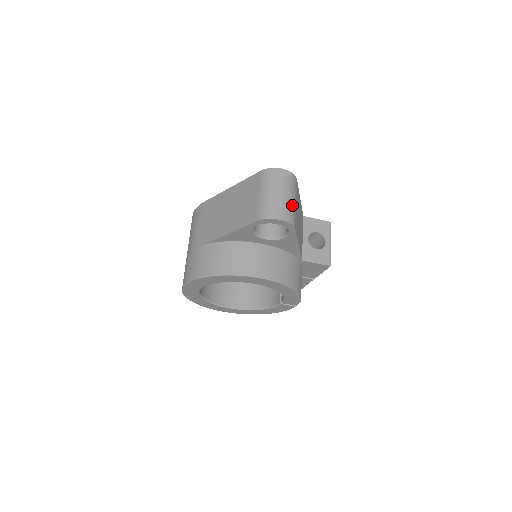
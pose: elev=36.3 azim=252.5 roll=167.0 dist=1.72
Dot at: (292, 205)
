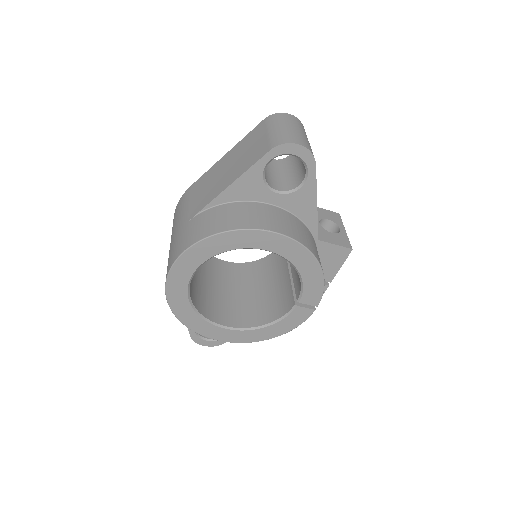
Dot at: (308, 142)
